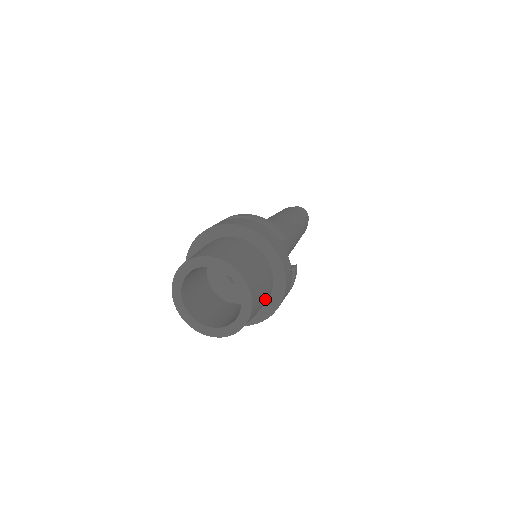
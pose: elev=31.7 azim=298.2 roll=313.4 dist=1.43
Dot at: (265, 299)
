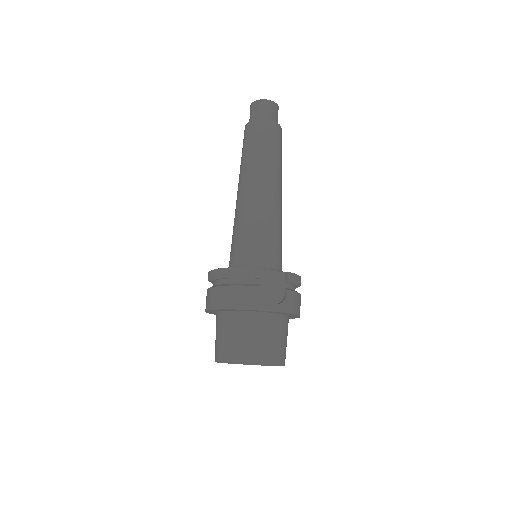
Dot at: (284, 331)
